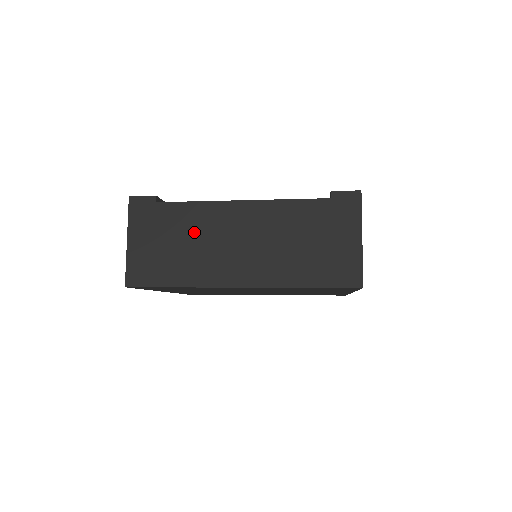
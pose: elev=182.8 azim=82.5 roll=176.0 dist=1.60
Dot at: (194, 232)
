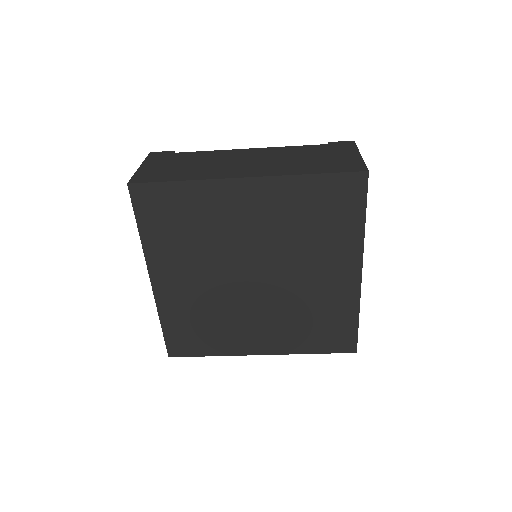
Dot at: (205, 160)
